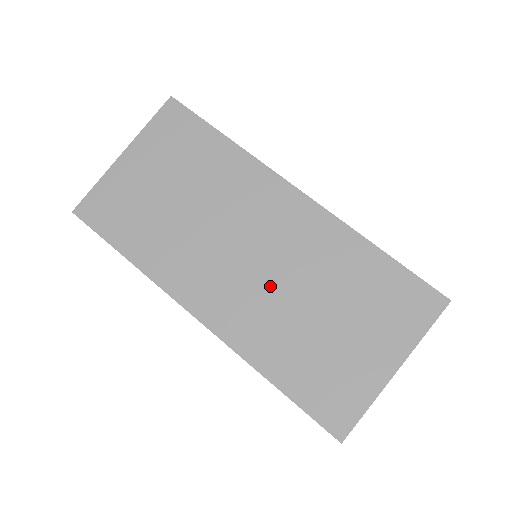
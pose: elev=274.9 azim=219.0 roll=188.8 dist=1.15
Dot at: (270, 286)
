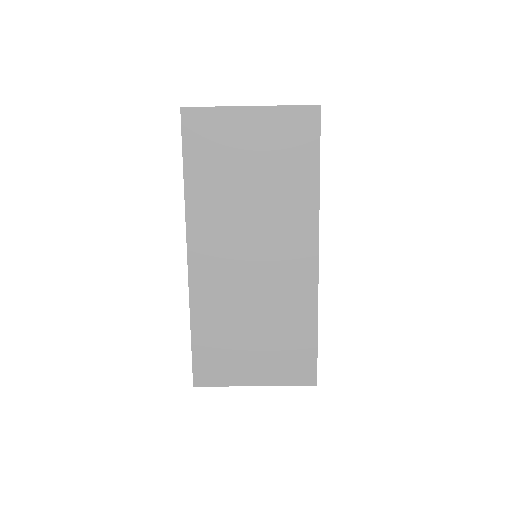
Dot at: (244, 284)
